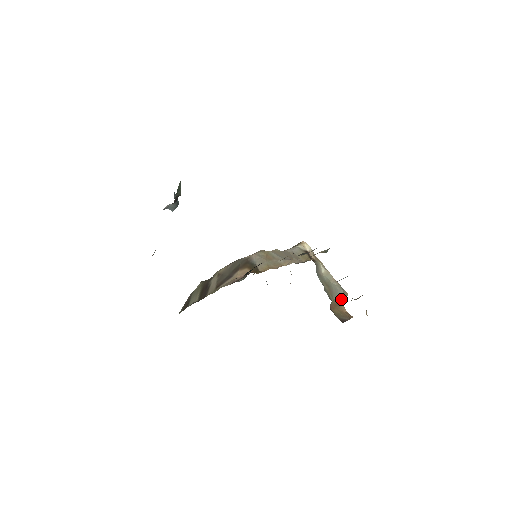
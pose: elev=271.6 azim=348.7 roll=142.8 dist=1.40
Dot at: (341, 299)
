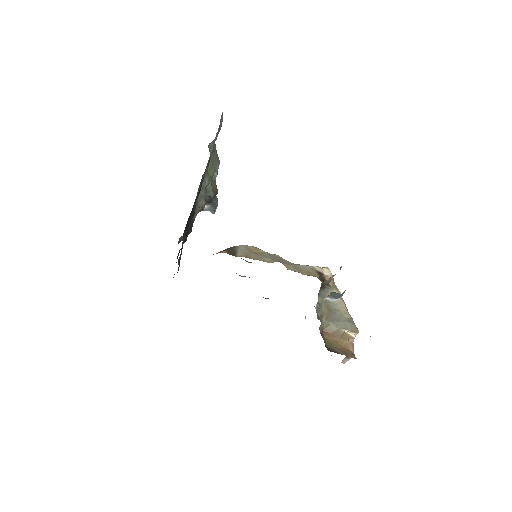
Dot at: (343, 330)
